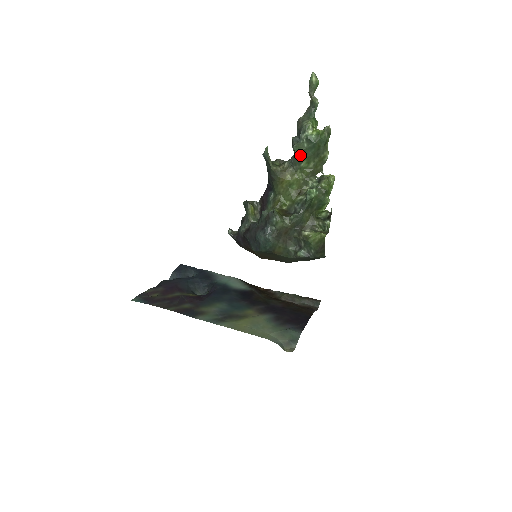
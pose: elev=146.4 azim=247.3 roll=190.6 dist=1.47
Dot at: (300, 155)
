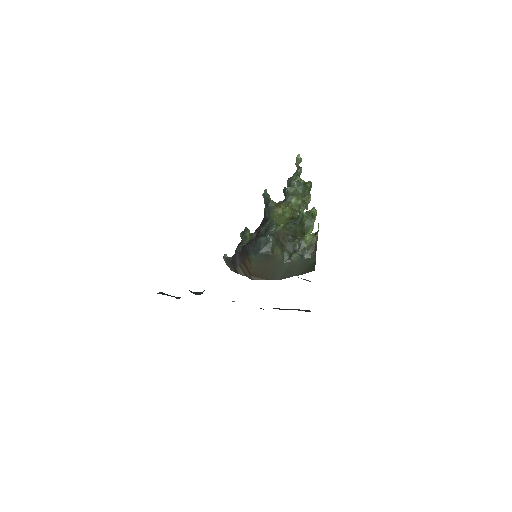
Dot at: (292, 193)
